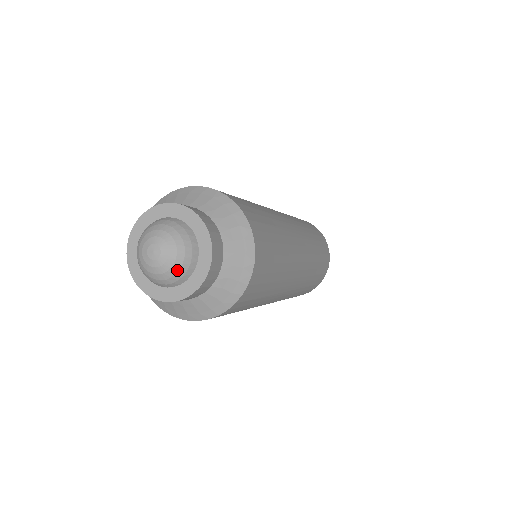
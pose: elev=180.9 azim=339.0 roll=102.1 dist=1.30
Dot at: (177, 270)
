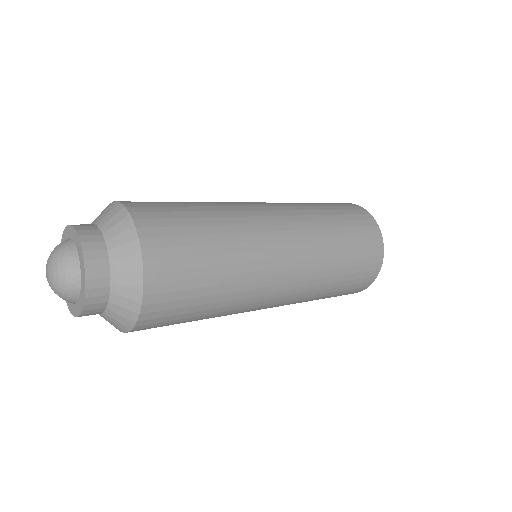
Dot at: (64, 281)
